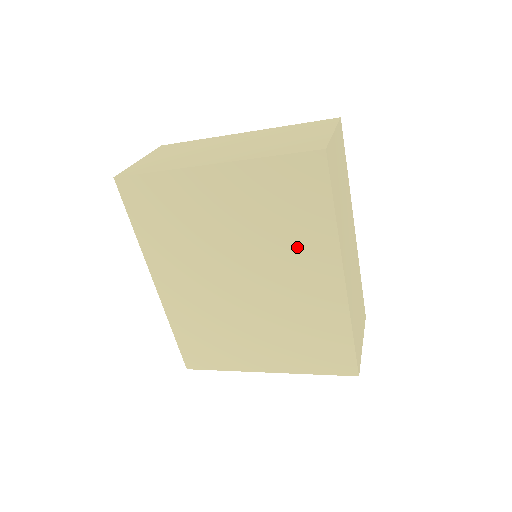
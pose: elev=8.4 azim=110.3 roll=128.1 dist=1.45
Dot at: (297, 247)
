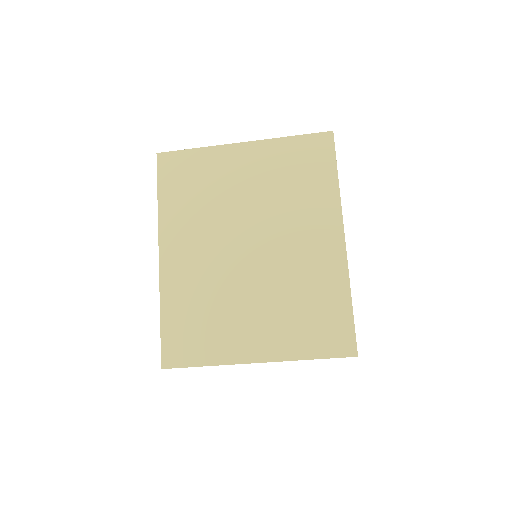
Dot at: (305, 209)
